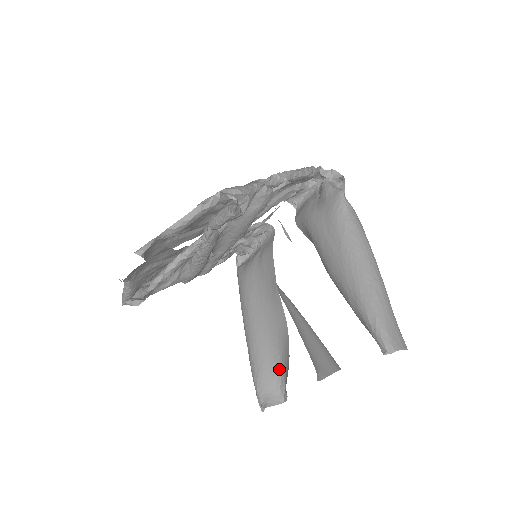
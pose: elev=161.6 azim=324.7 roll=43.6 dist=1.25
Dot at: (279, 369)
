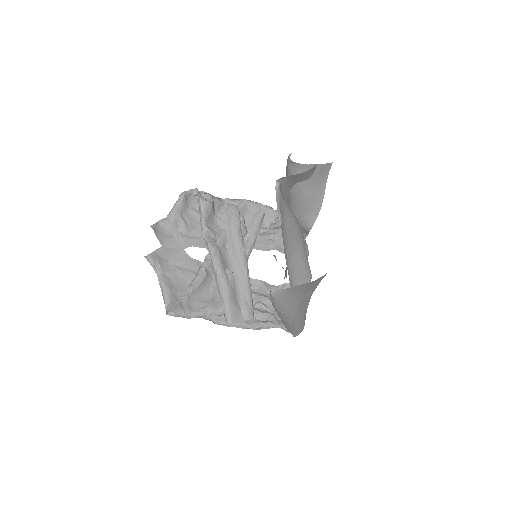
Dot at: occluded
